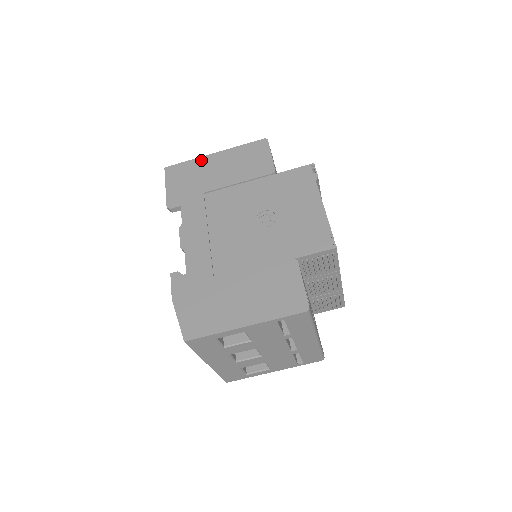
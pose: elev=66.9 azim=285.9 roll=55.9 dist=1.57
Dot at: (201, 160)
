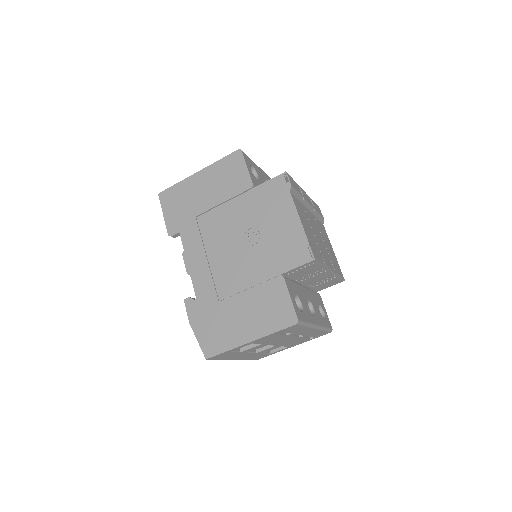
Dot at: (187, 181)
